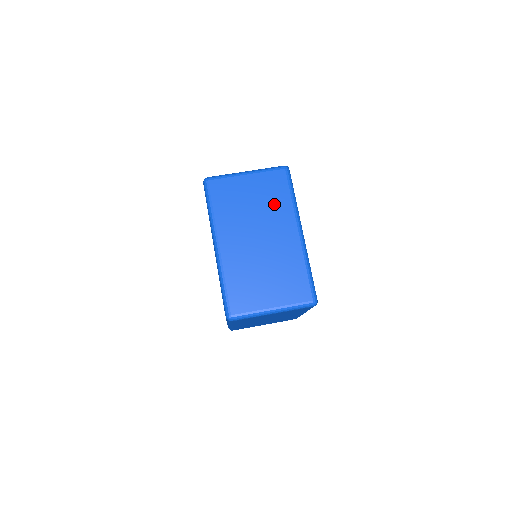
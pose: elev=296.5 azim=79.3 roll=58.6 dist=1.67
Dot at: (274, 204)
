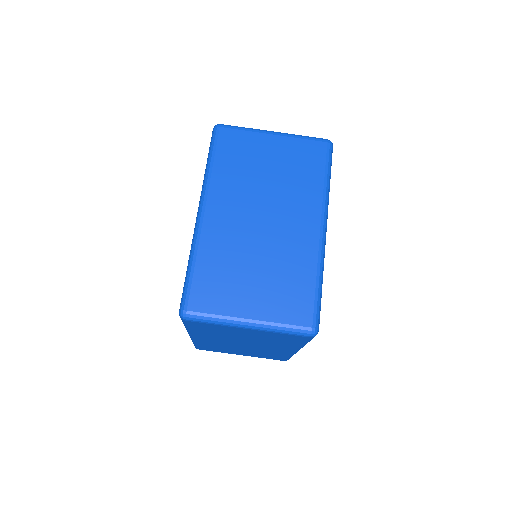
Dot at: (298, 181)
